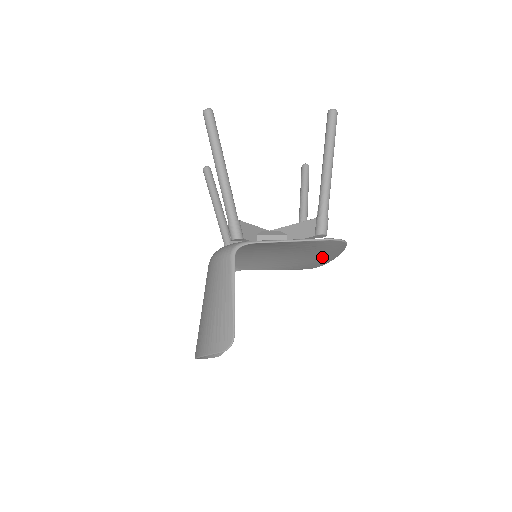
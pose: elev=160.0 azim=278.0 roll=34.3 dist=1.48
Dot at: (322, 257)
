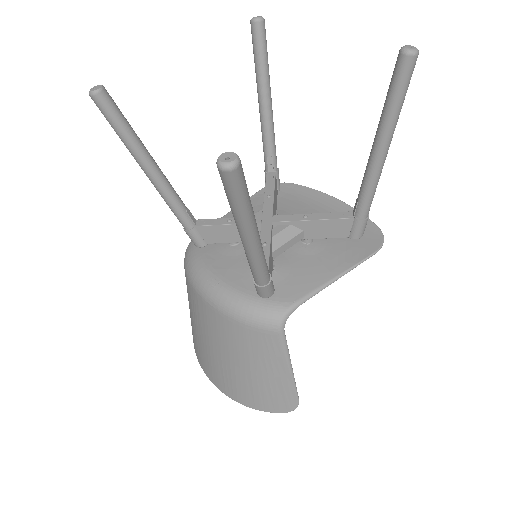
Dot at: (320, 211)
